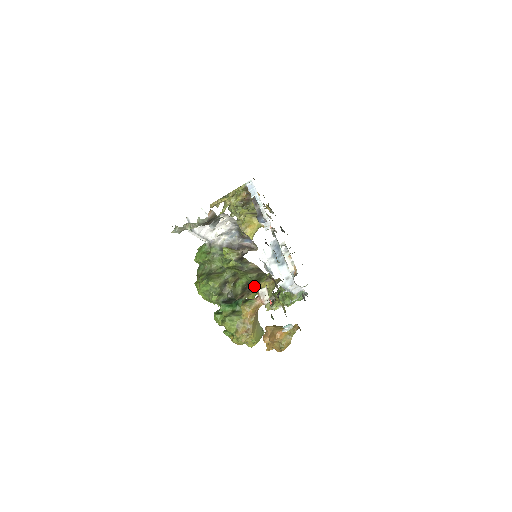
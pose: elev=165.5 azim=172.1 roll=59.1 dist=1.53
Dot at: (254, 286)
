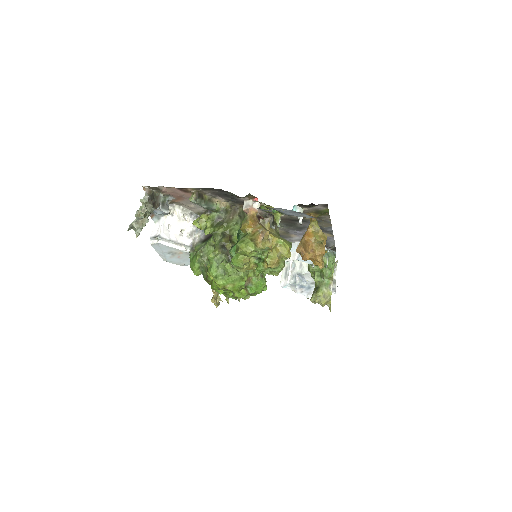
Dot at: occluded
